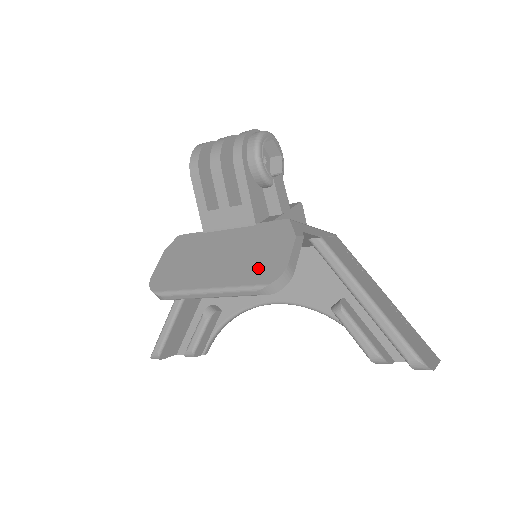
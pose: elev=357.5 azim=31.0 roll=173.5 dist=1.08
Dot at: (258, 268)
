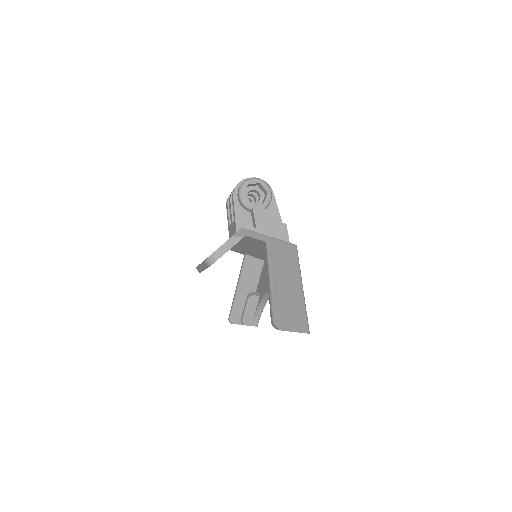
Dot at: occluded
